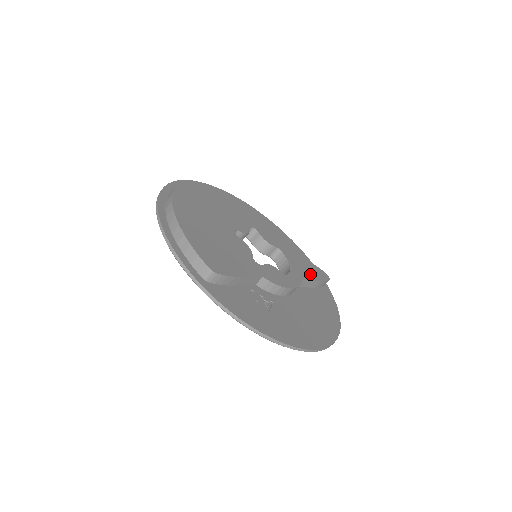
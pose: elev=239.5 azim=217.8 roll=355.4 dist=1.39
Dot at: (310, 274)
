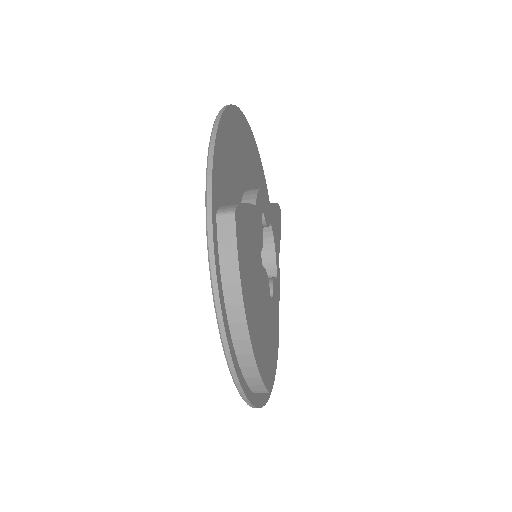
Dot at: (279, 235)
